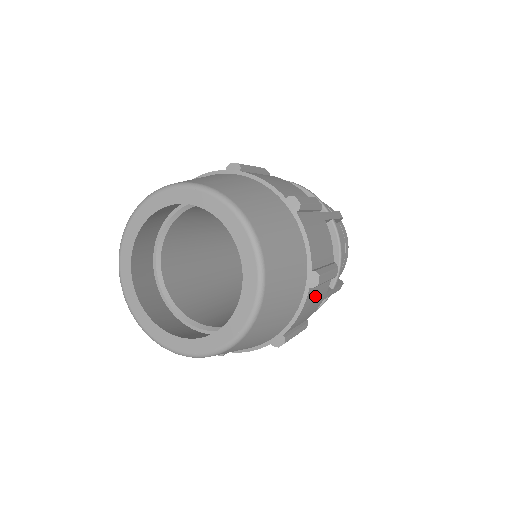
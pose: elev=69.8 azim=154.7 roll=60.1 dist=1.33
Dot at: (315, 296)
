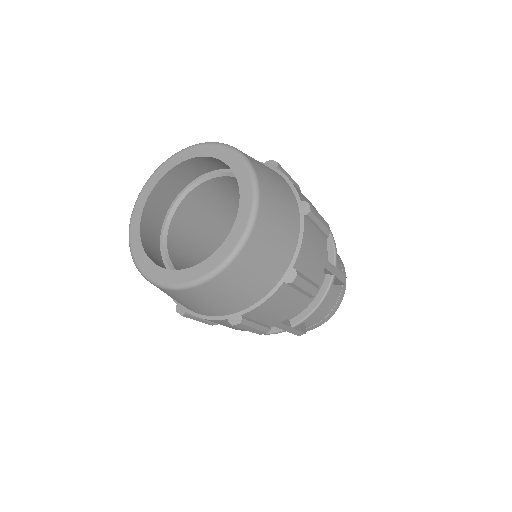
Dot at: (314, 237)
